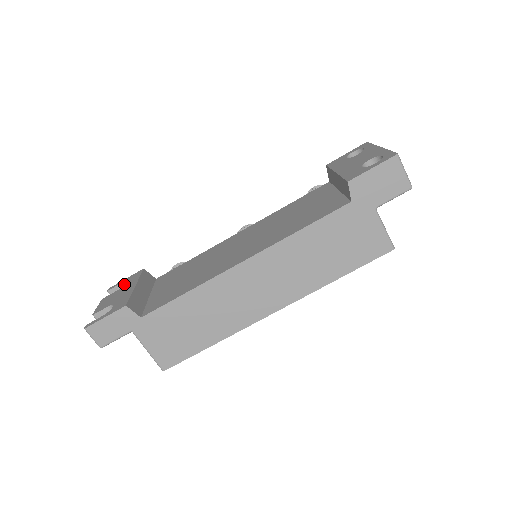
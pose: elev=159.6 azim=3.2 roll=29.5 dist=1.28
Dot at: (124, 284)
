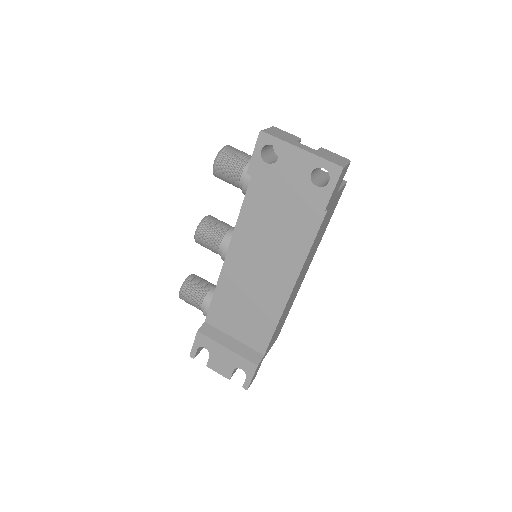
Dot at: (199, 347)
